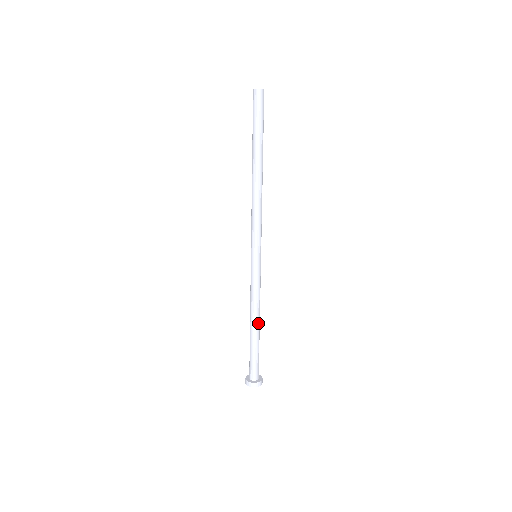
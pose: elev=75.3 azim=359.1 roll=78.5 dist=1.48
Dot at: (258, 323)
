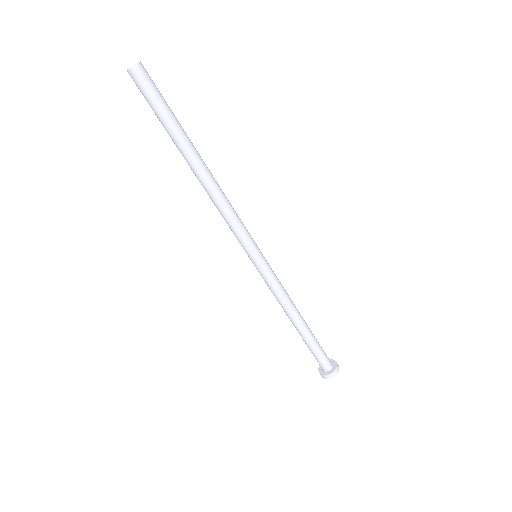
Dot at: (295, 322)
